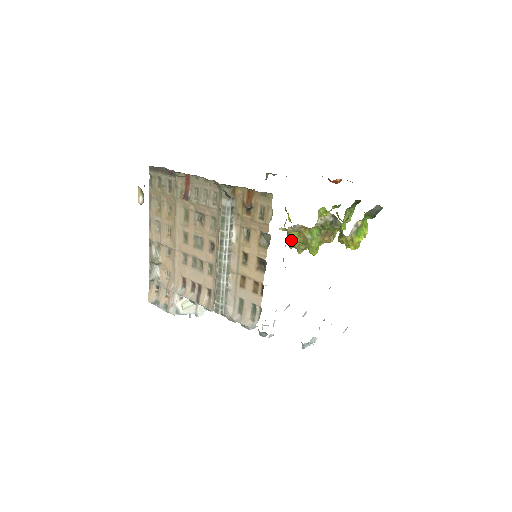
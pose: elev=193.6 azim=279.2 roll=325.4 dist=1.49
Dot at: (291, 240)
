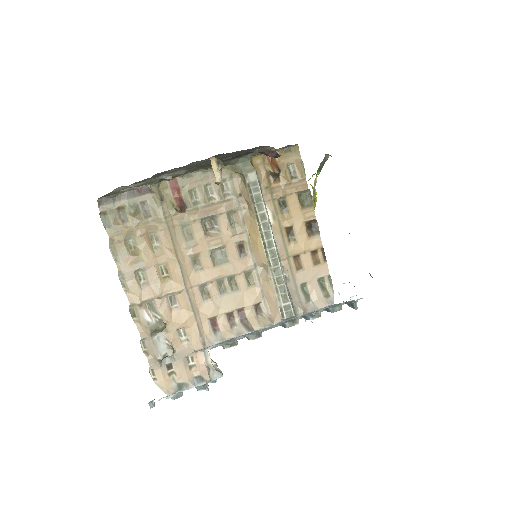
Dot at: occluded
